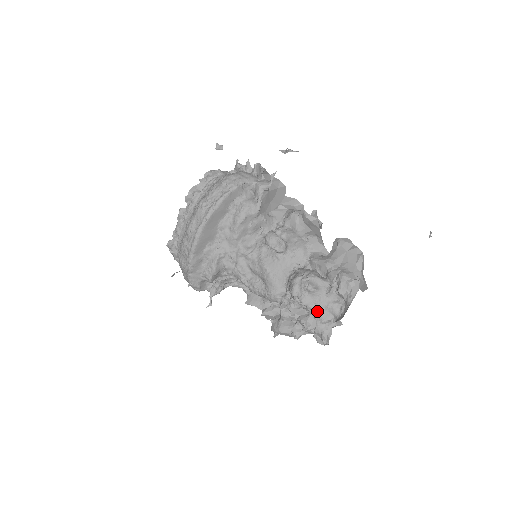
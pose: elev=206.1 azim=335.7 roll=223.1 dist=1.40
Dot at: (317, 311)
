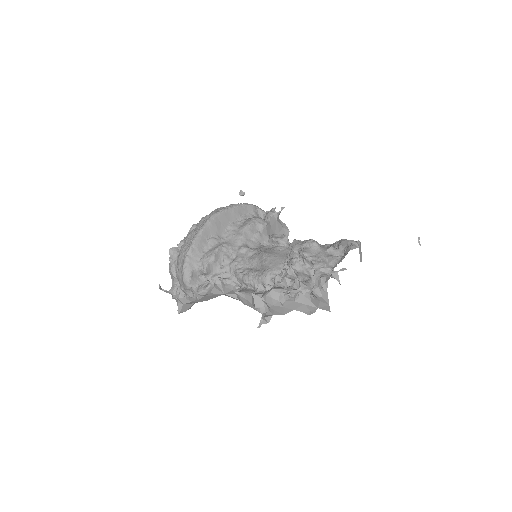
Dot at: (317, 260)
